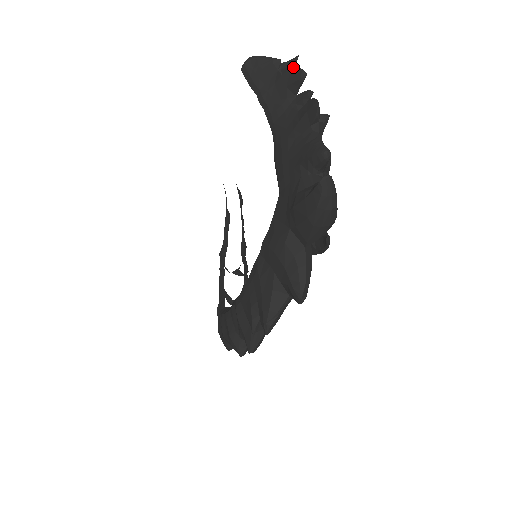
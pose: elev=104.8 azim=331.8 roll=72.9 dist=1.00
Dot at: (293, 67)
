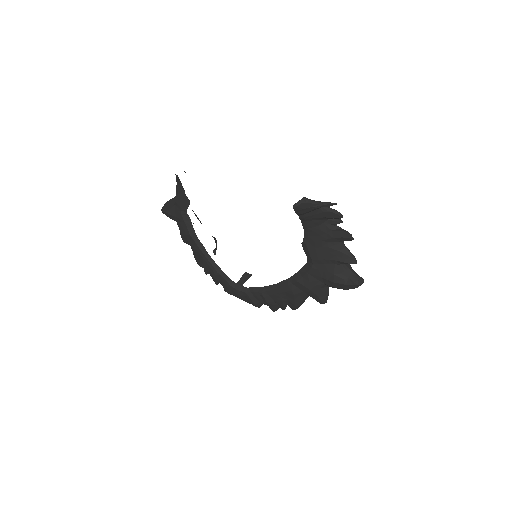
Dot at: occluded
